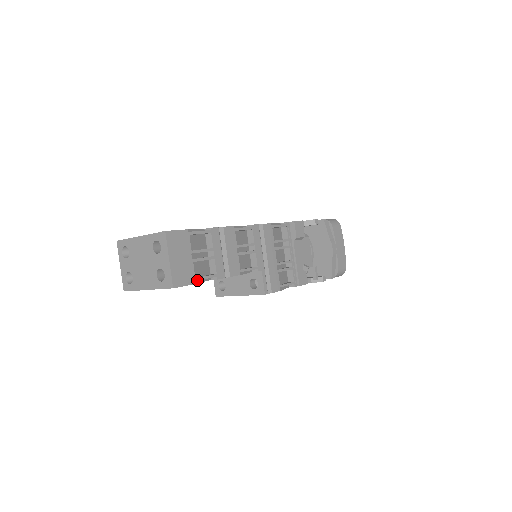
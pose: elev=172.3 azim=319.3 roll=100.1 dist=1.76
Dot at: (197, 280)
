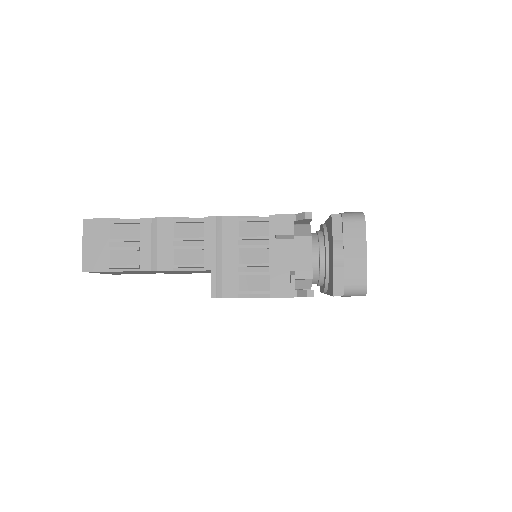
Dot at: (114, 268)
